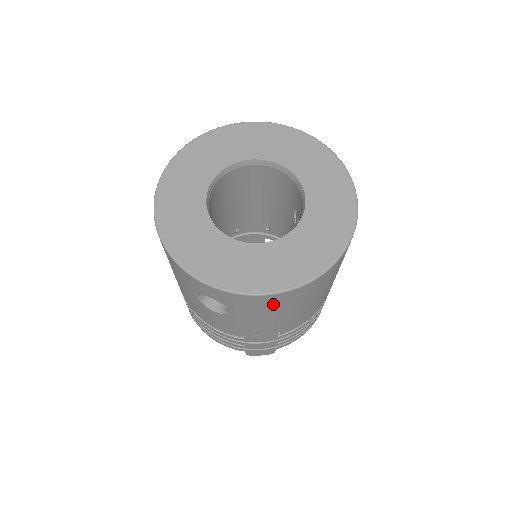
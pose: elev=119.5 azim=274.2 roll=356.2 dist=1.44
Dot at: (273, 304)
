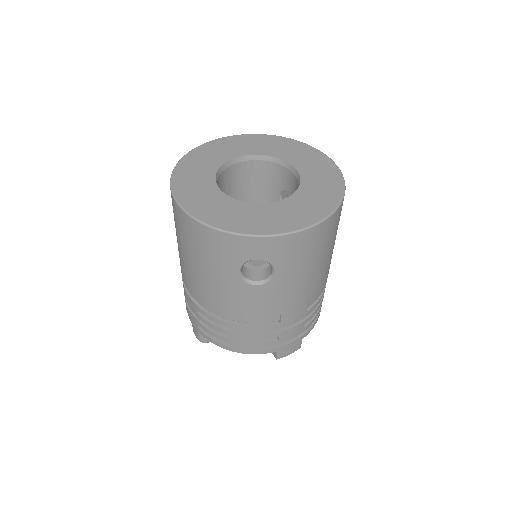
Dot at: (311, 245)
